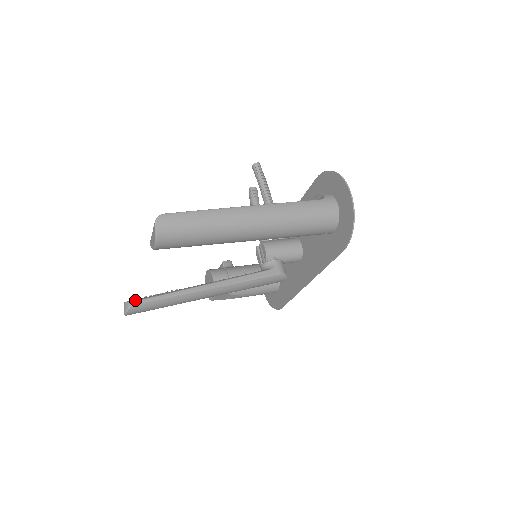
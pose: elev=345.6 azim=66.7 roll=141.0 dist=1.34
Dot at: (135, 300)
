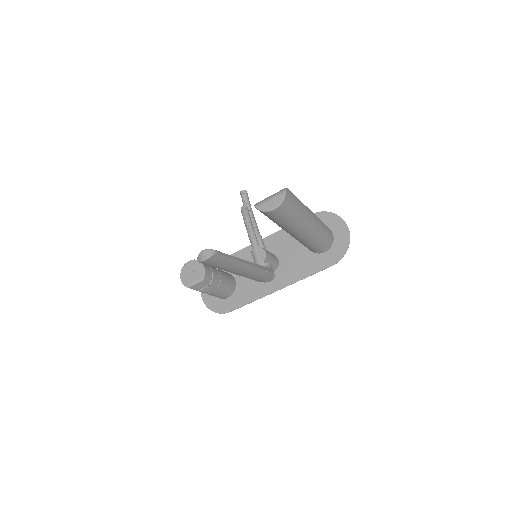
Dot at: (216, 250)
